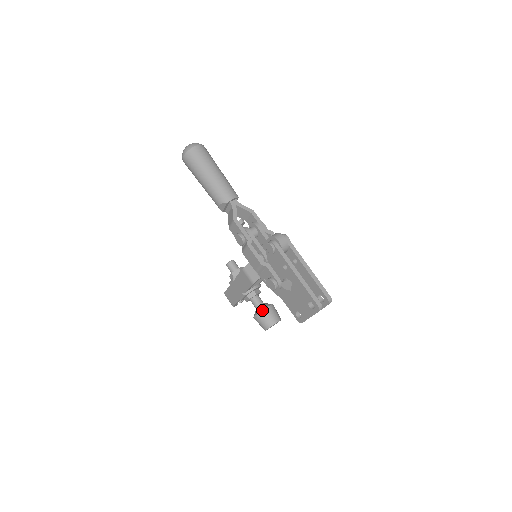
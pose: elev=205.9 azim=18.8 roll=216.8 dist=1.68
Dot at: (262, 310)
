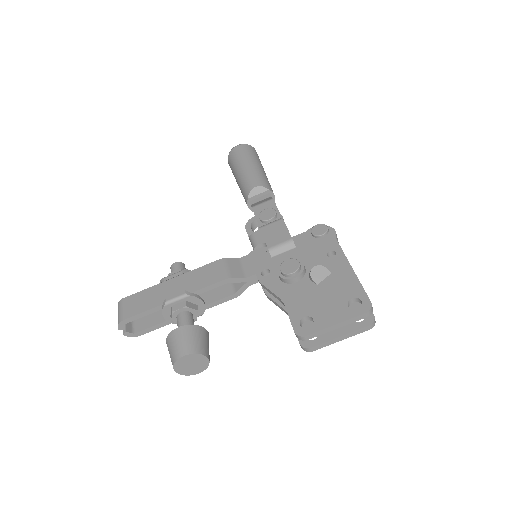
Dot at: occluded
